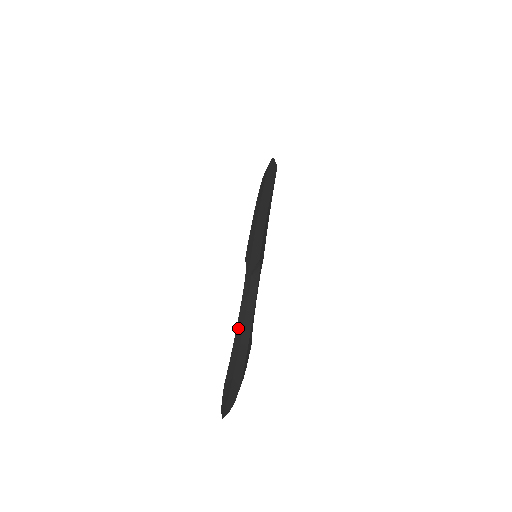
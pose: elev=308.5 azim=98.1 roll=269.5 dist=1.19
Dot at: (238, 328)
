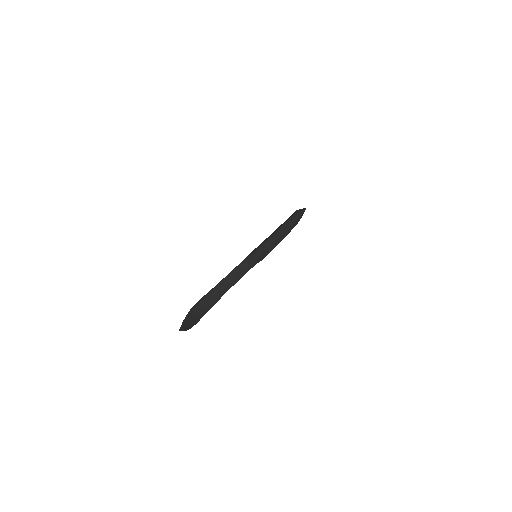
Dot at: (216, 288)
